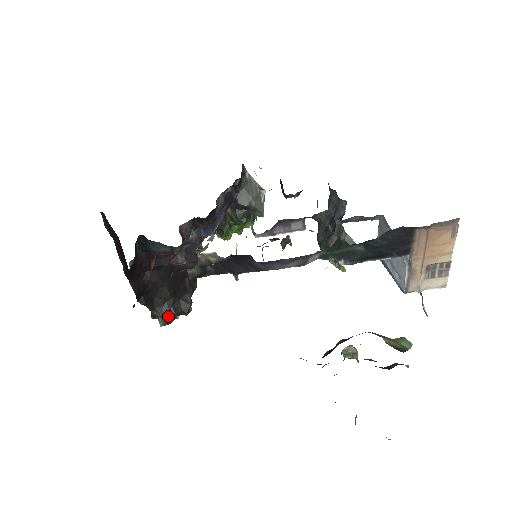
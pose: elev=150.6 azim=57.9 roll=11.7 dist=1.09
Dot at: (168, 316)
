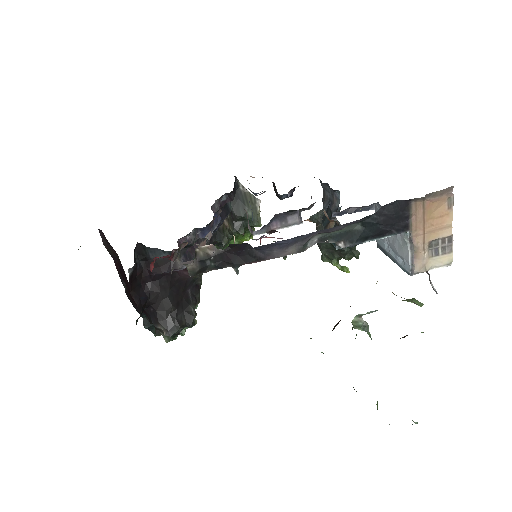
Dot at: (172, 329)
